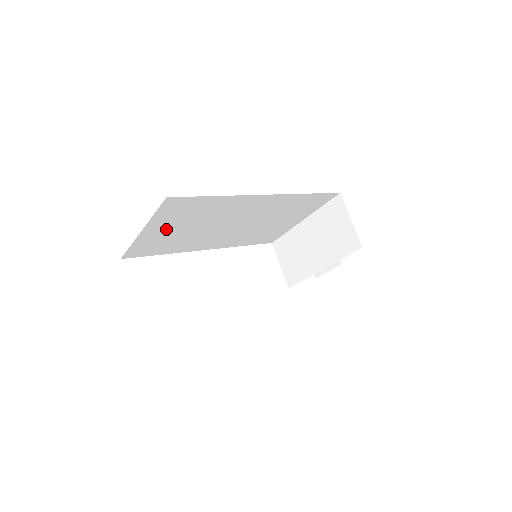
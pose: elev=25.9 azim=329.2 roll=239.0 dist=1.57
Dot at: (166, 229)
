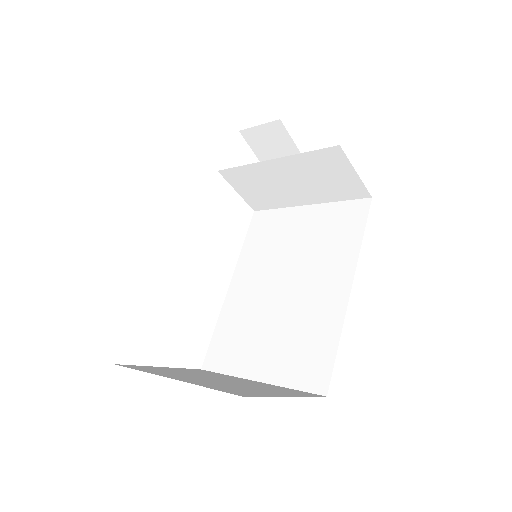
Dot at: occluded
